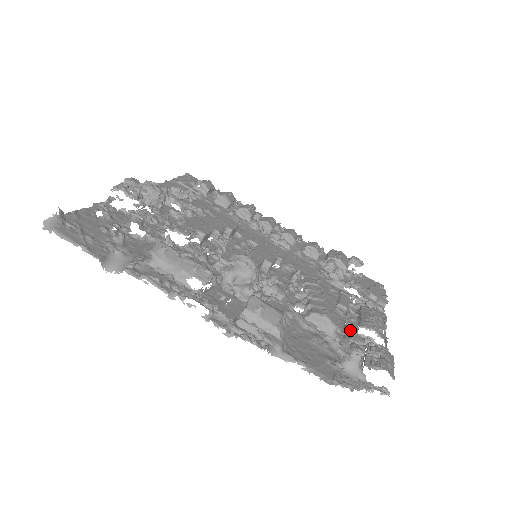
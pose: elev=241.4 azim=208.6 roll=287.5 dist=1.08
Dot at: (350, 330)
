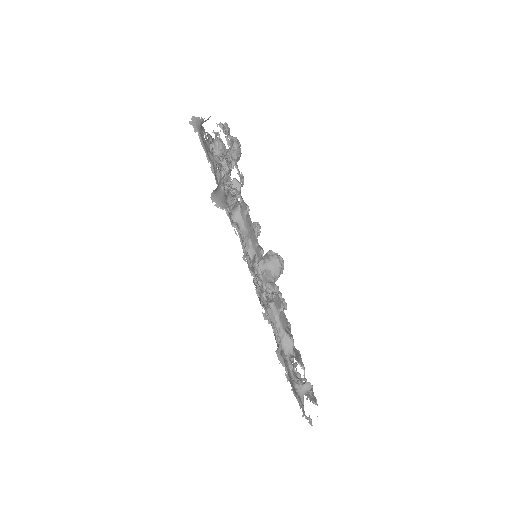
Dot at: occluded
